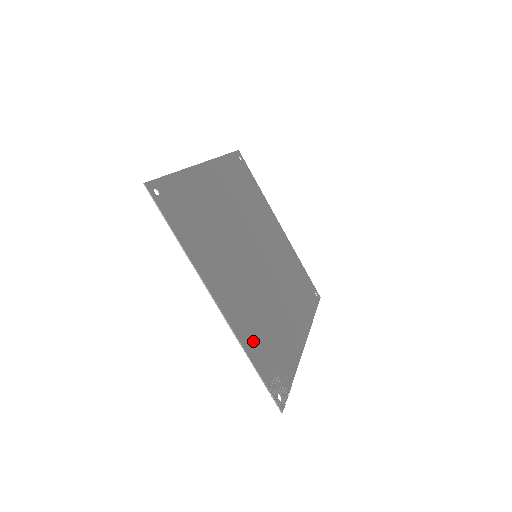
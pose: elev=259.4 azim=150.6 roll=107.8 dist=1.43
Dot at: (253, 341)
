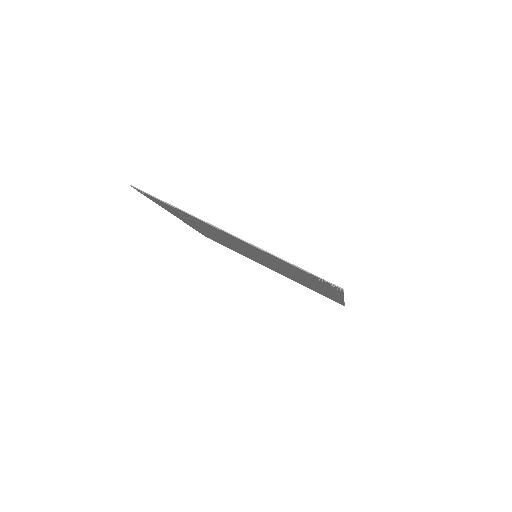
Dot at: (281, 261)
